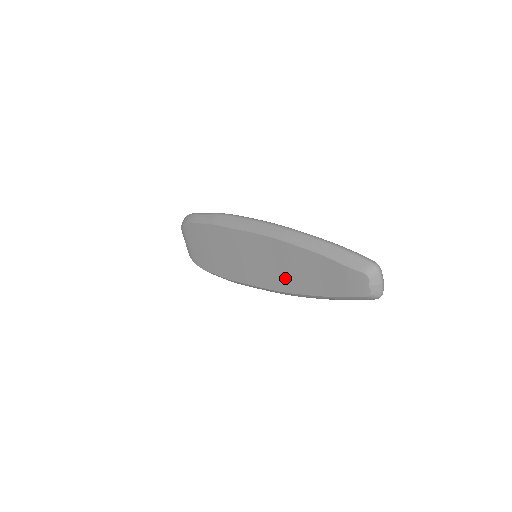
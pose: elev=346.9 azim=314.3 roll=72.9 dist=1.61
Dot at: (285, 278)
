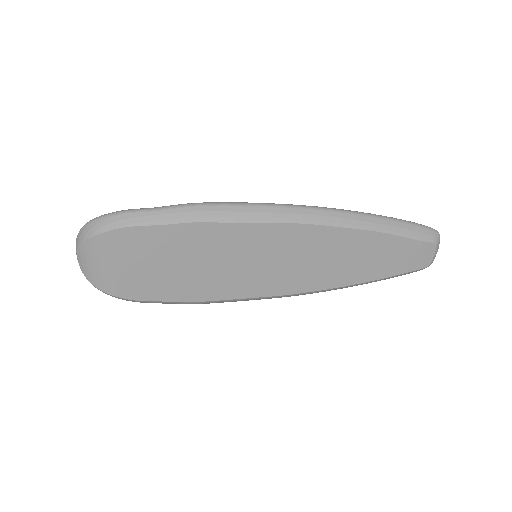
Dot at: (314, 274)
